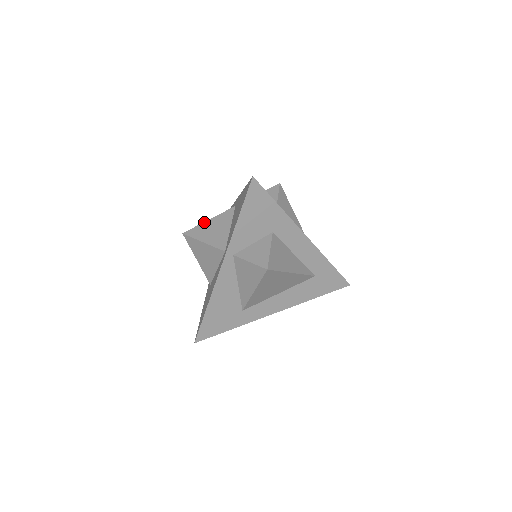
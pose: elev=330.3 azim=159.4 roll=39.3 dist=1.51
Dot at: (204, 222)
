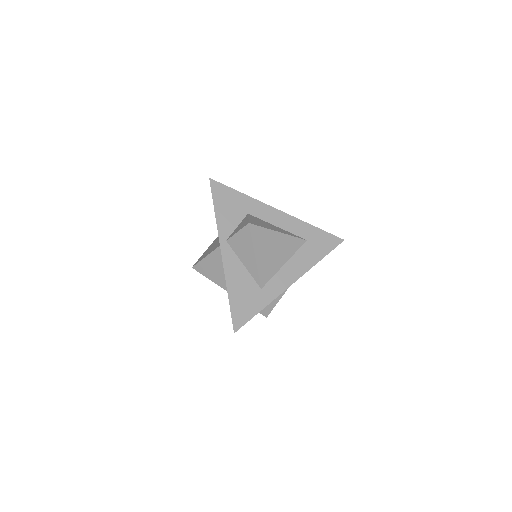
Dot at: (204, 252)
